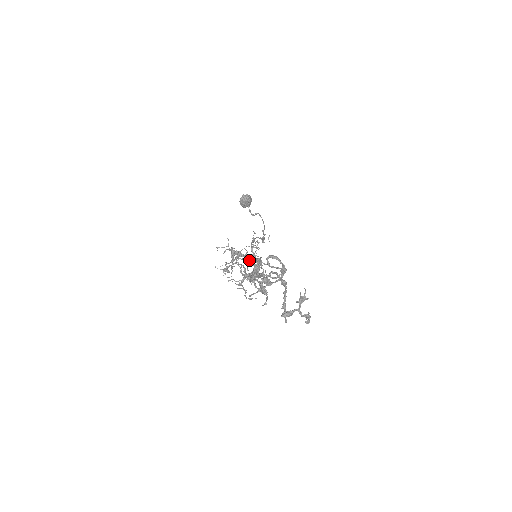
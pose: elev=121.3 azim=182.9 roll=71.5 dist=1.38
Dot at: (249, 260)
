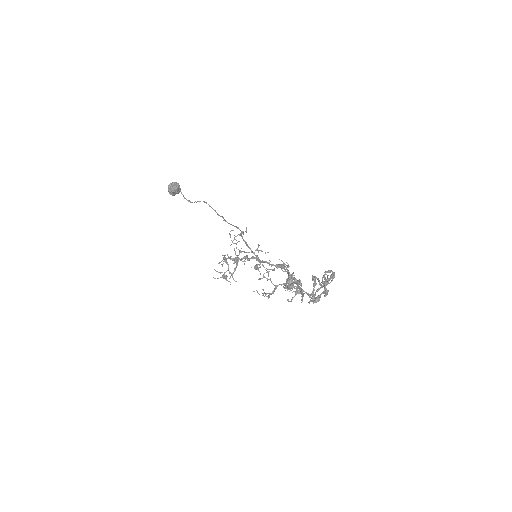
Dot at: occluded
